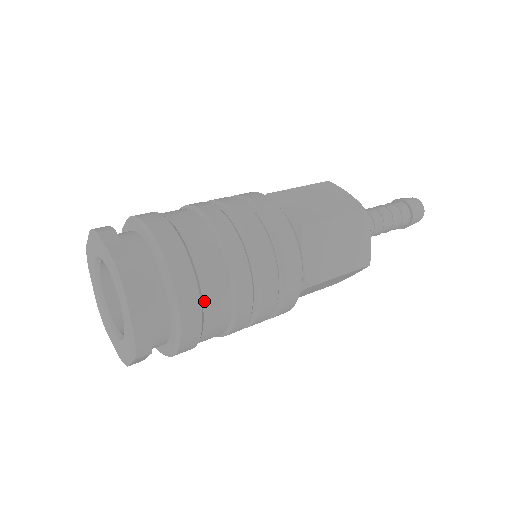
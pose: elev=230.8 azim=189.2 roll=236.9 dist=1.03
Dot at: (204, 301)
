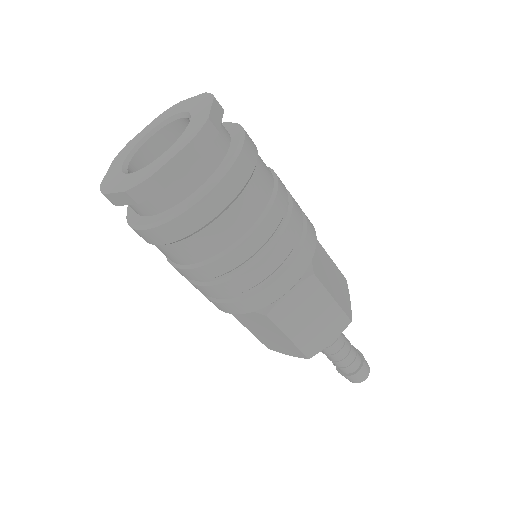
Dot at: (215, 221)
